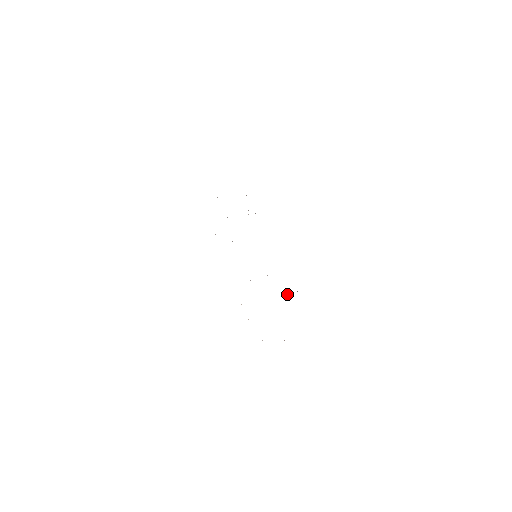
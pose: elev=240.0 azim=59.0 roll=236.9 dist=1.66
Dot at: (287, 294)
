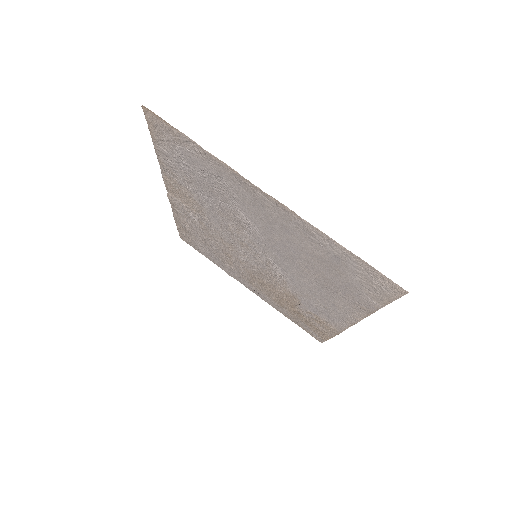
Dot at: (297, 308)
